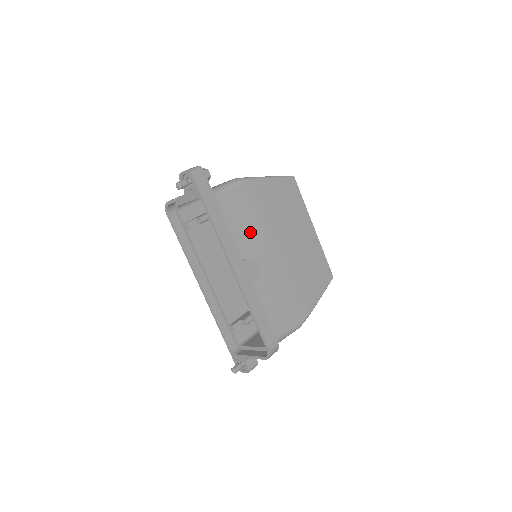
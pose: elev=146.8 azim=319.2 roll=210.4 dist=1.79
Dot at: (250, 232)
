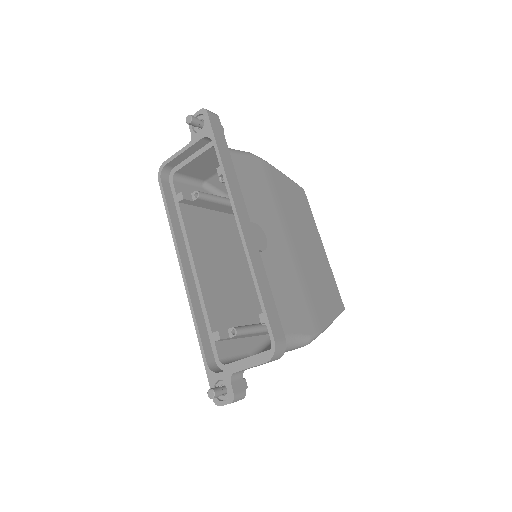
Dot at: (259, 203)
